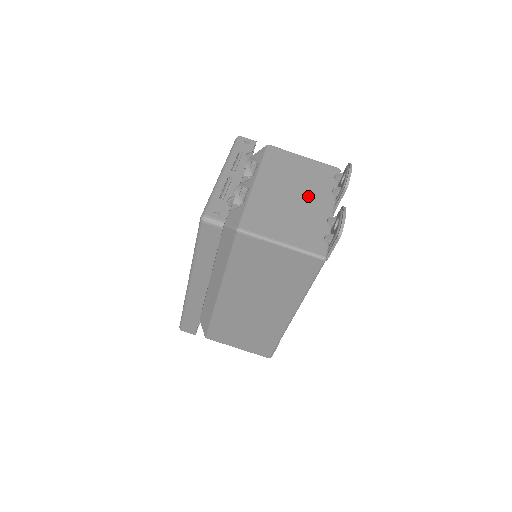
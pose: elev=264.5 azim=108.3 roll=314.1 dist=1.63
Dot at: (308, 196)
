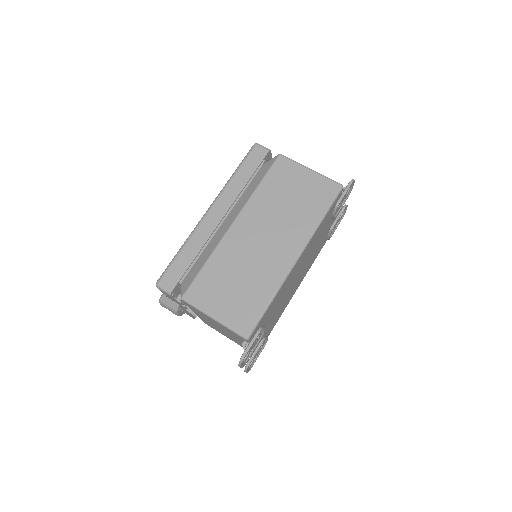
Dot at: occluded
